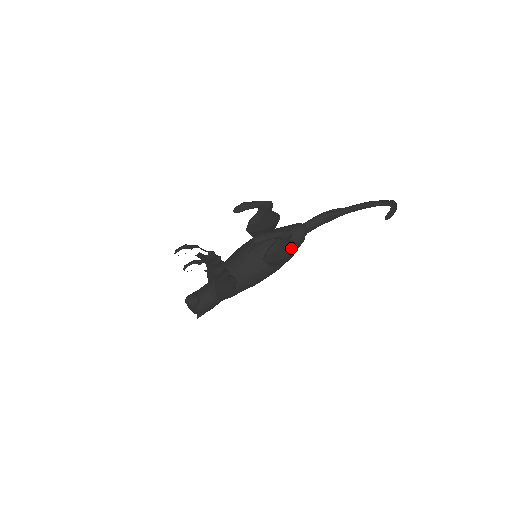
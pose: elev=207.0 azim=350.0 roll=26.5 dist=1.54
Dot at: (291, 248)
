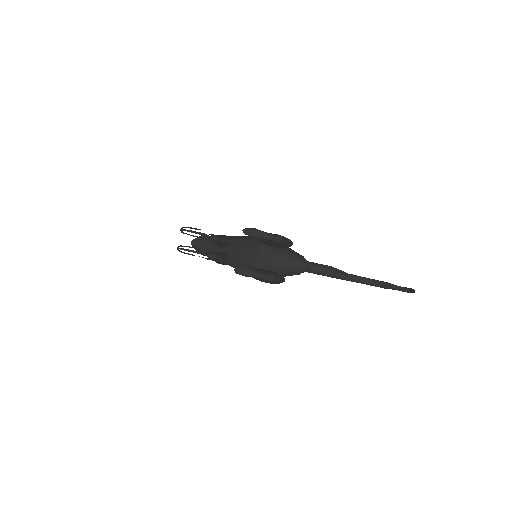
Dot at: (275, 282)
